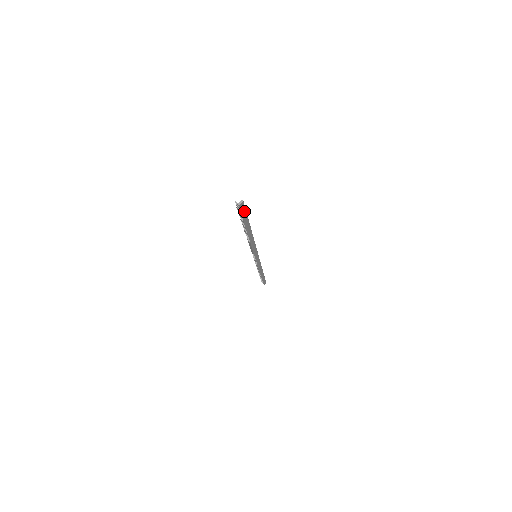
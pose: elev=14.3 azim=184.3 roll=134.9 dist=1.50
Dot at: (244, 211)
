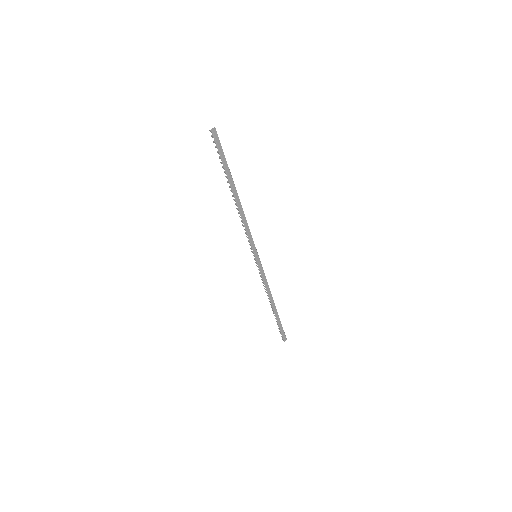
Dot at: (220, 147)
